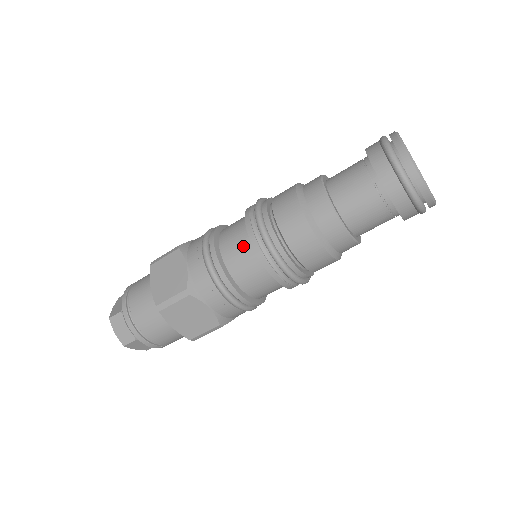
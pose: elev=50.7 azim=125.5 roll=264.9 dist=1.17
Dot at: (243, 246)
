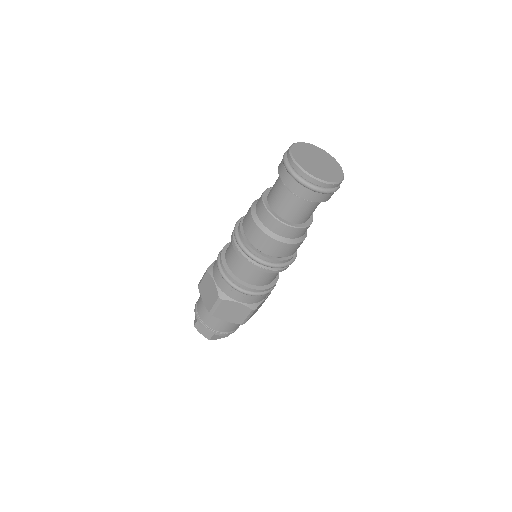
Dot at: (237, 258)
